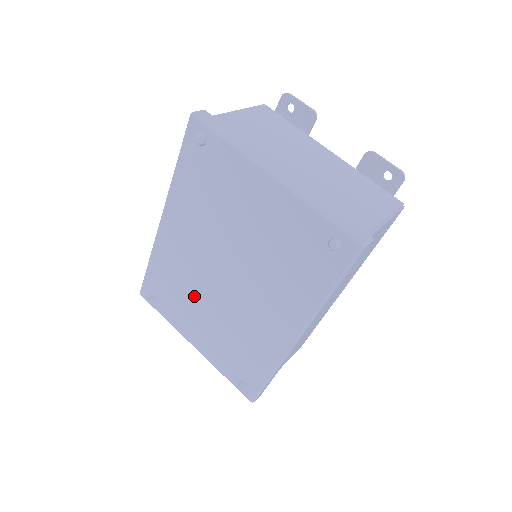
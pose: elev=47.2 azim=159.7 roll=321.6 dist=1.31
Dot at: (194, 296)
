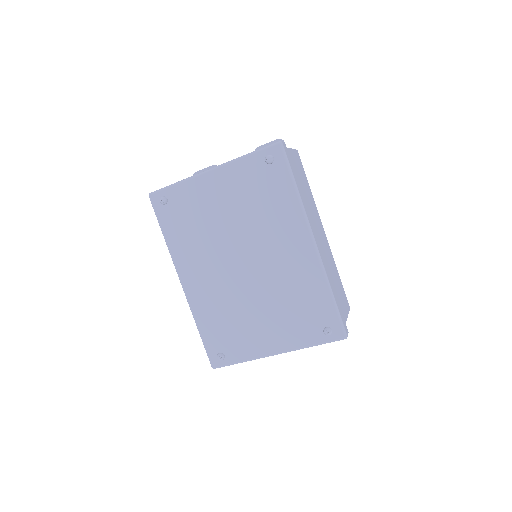
Dot at: (242, 309)
